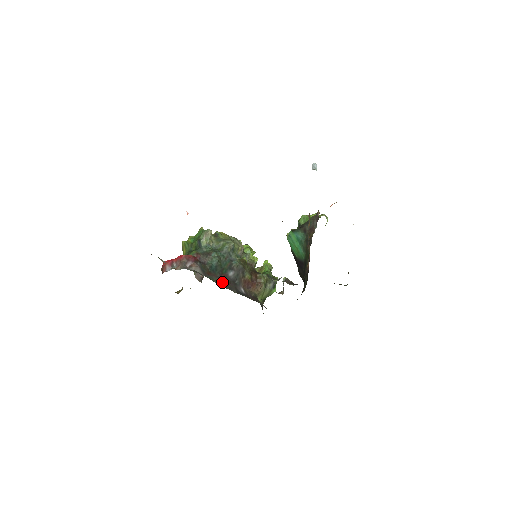
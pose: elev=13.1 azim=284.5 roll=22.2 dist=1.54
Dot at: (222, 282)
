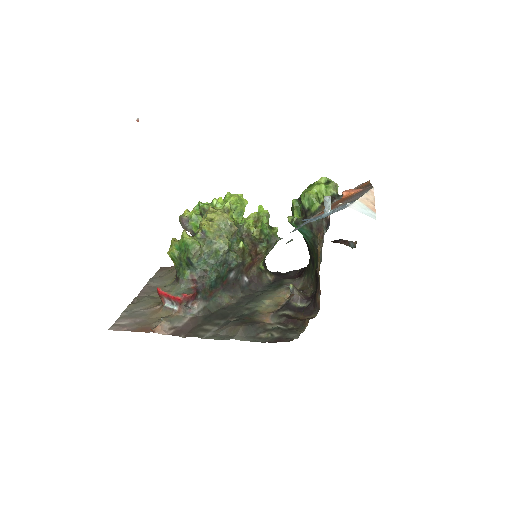
Dot at: (225, 291)
